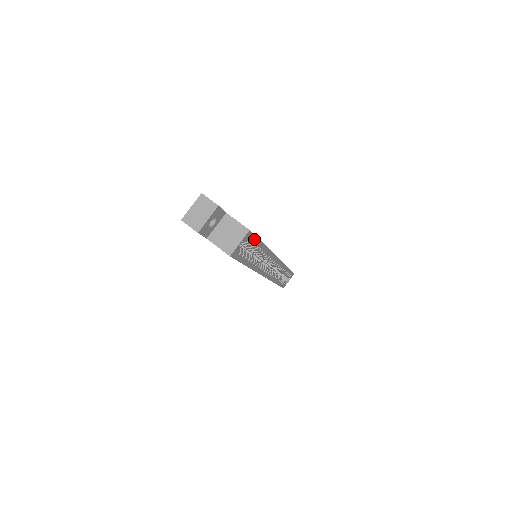
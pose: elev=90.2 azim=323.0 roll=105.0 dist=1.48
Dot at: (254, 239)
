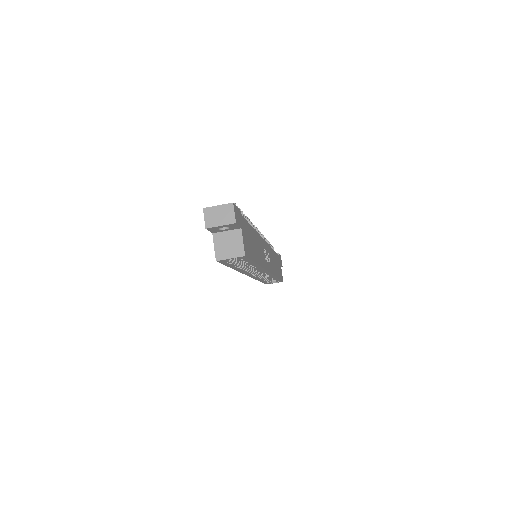
Dot at: (248, 260)
